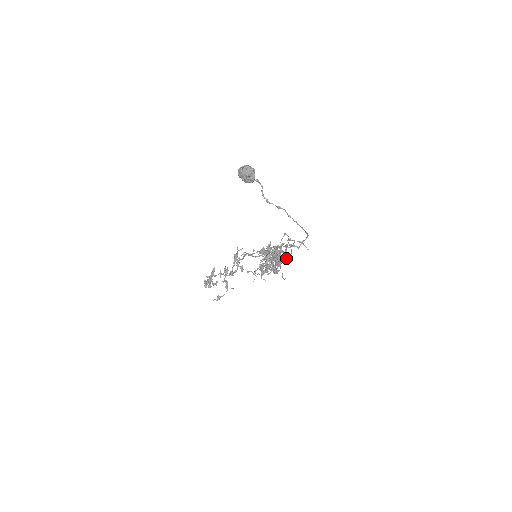
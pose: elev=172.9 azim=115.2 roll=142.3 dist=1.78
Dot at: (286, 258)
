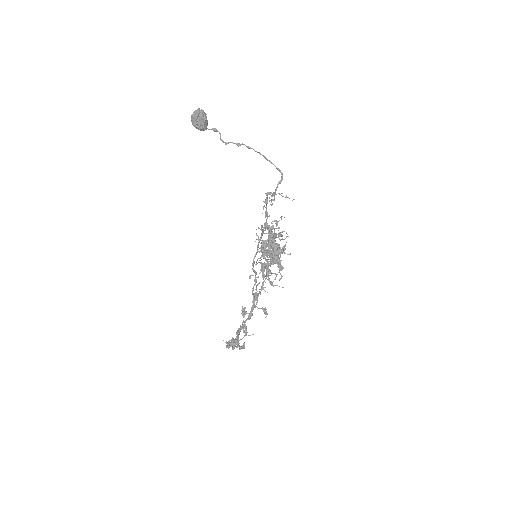
Dot at: (278, 230)
